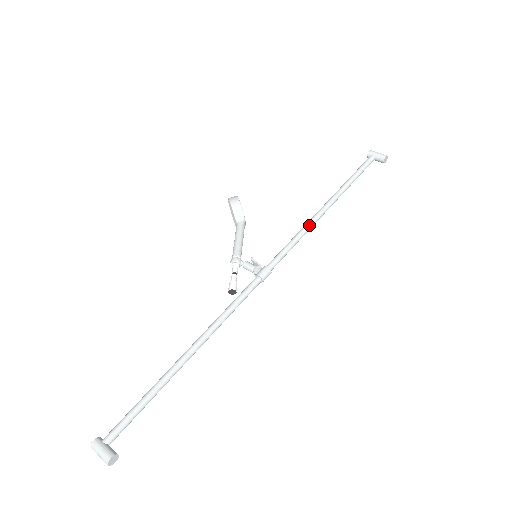
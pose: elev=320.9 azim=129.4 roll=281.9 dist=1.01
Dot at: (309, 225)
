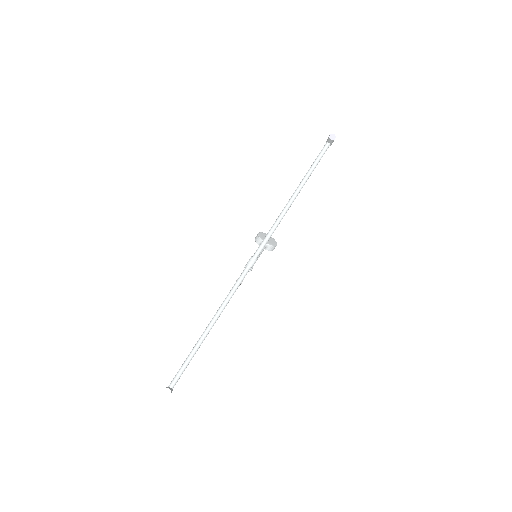
Dot at: (279, 216)
